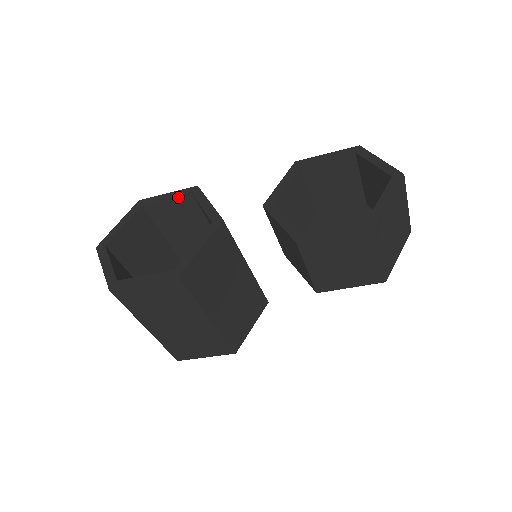
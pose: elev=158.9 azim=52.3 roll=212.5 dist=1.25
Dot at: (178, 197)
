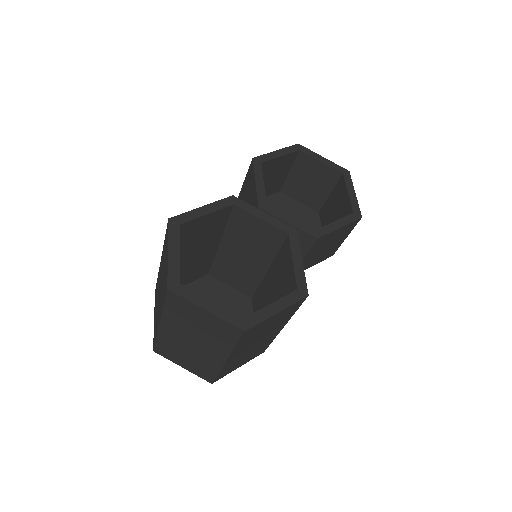
Dot at: (219, 210)
